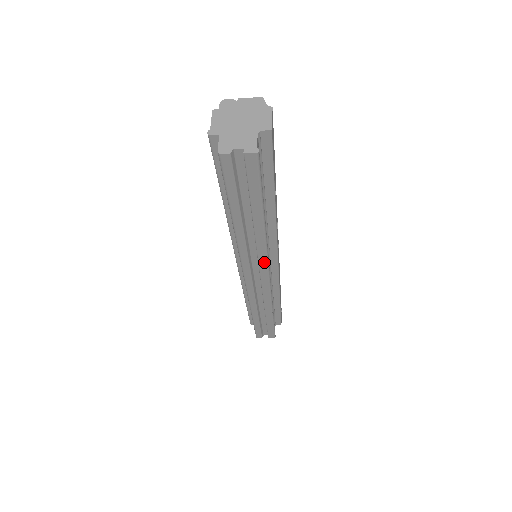
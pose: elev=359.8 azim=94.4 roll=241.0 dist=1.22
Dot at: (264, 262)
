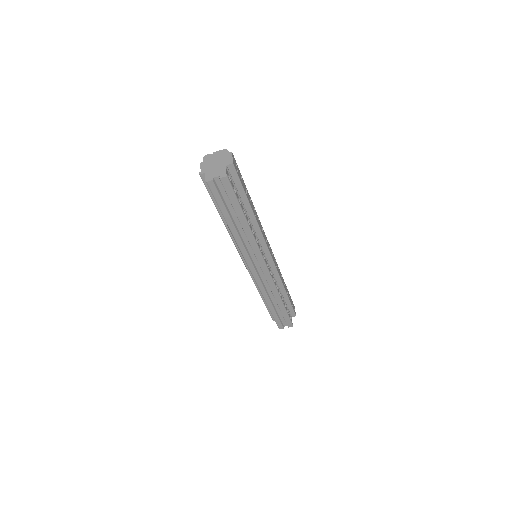
Dot at: (258, 253)
